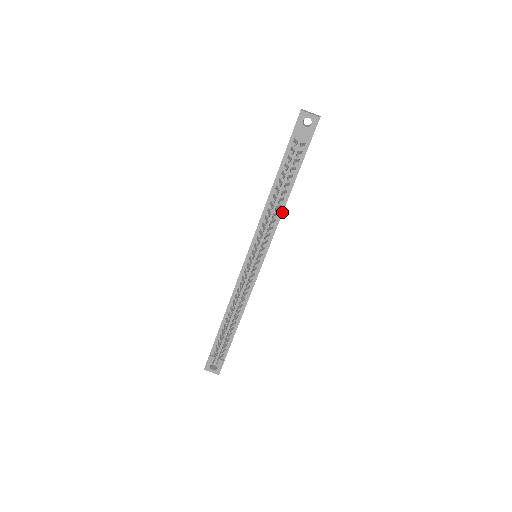
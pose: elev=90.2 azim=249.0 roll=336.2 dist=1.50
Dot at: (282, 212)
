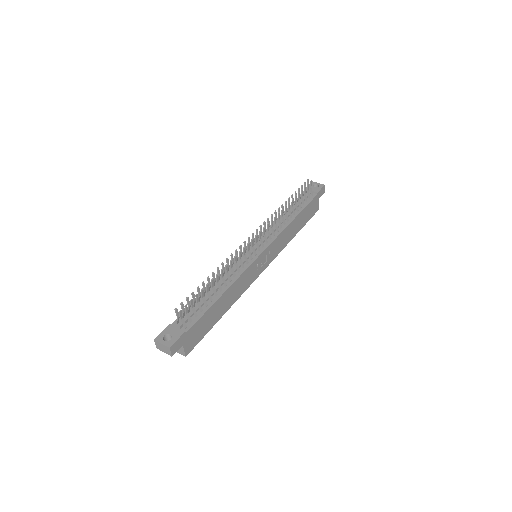
Dot at: (288, 224)
